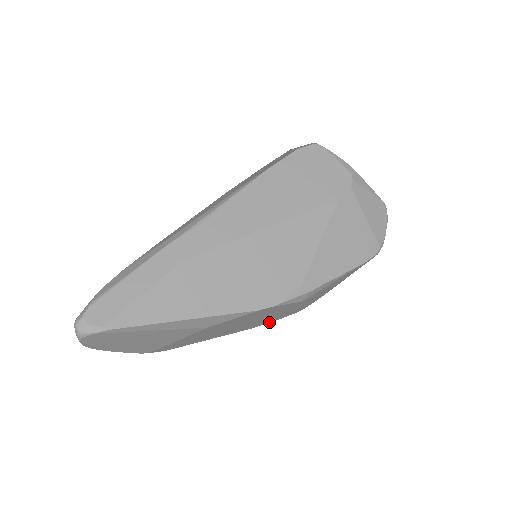
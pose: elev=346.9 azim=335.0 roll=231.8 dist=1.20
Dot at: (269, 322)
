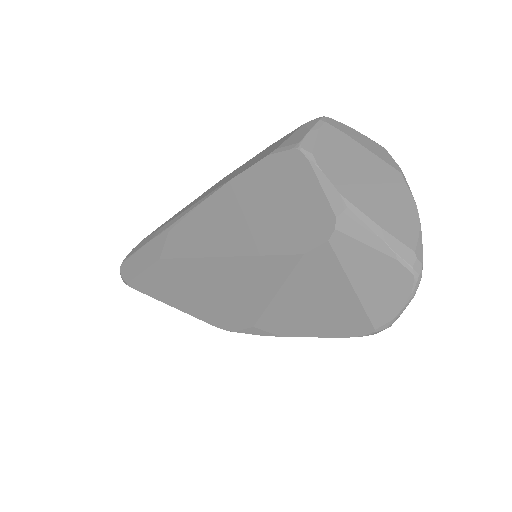
Dot at: occluded
